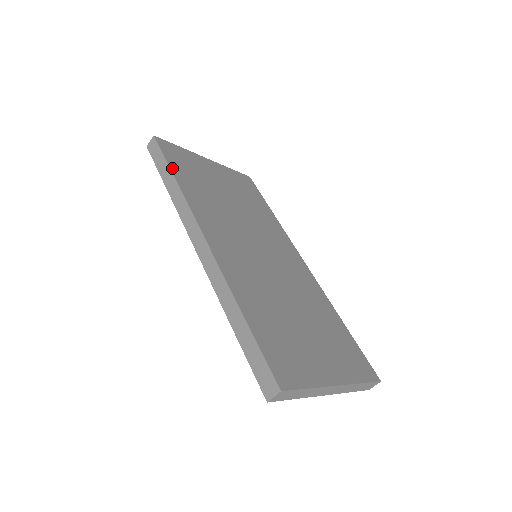
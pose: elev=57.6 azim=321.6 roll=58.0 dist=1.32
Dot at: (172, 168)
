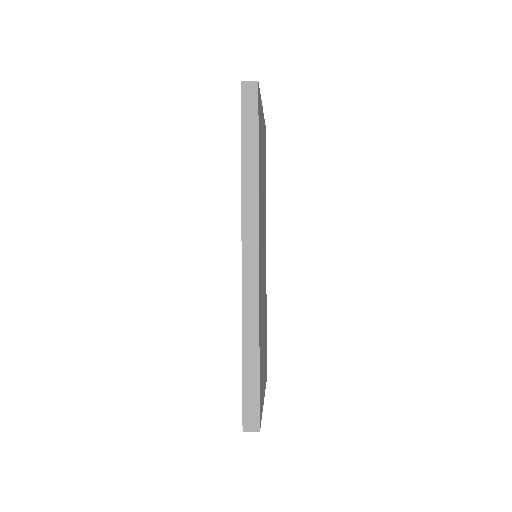
Dot at: occluded
